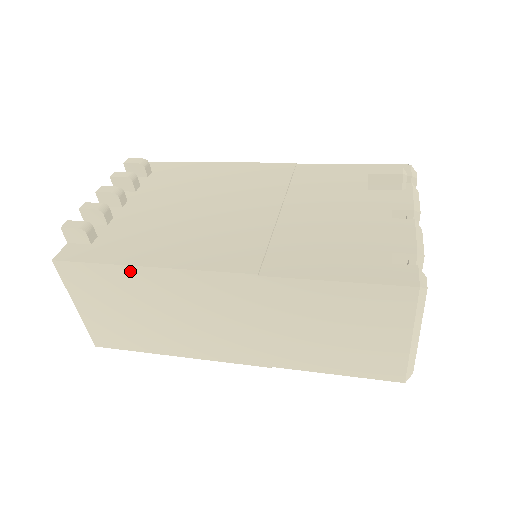
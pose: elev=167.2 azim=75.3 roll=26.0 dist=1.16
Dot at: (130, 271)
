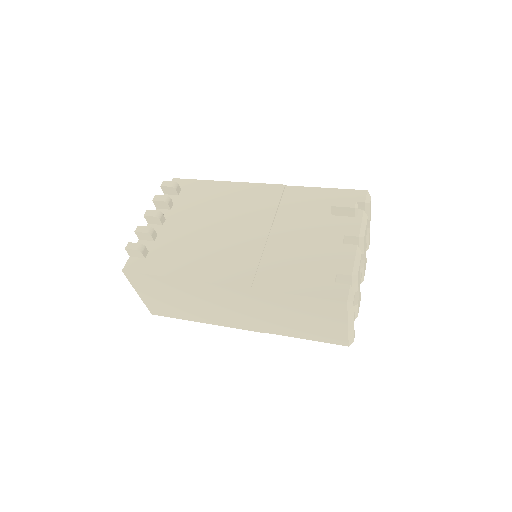
Dot at: (172, 280)
